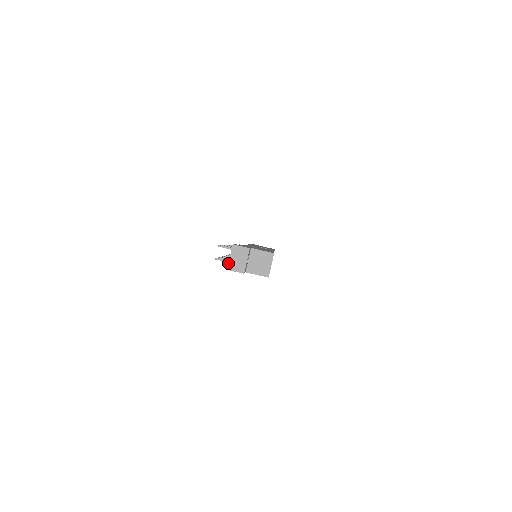
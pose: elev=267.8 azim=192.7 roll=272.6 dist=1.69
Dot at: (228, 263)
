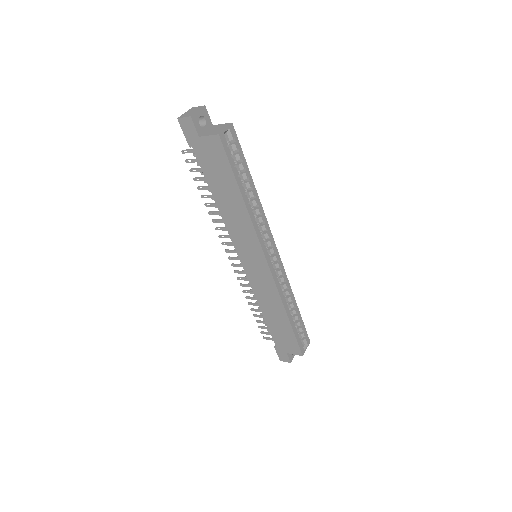
Dot at: (181, 116)
